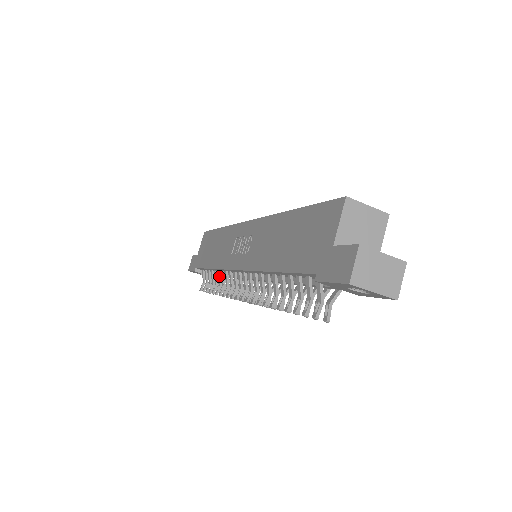
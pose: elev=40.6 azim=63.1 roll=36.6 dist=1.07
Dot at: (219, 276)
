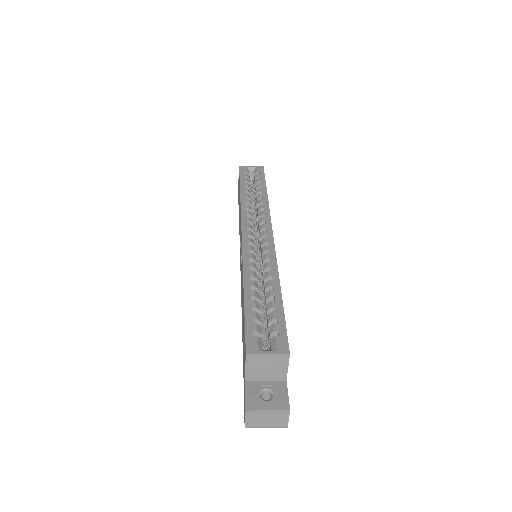
Dot at: occluded
